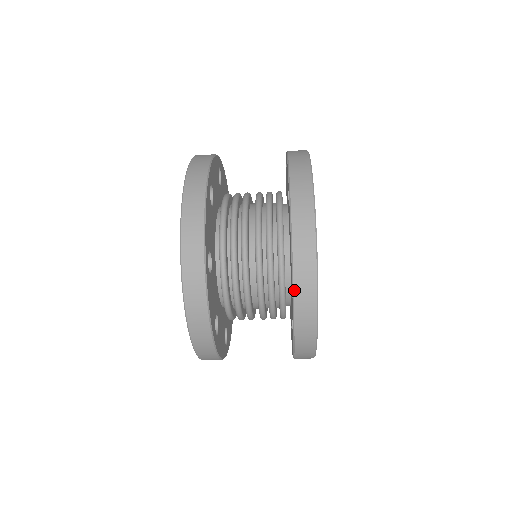
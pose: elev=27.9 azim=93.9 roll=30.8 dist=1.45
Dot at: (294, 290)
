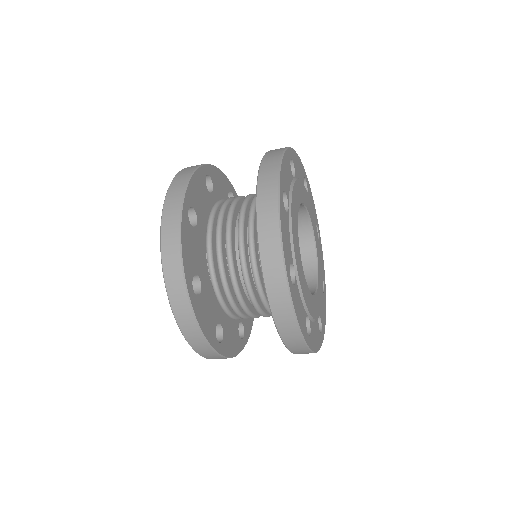
Dot at: (271, 310)
